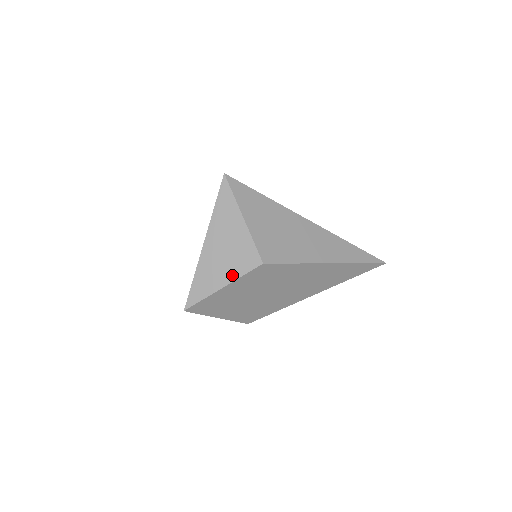
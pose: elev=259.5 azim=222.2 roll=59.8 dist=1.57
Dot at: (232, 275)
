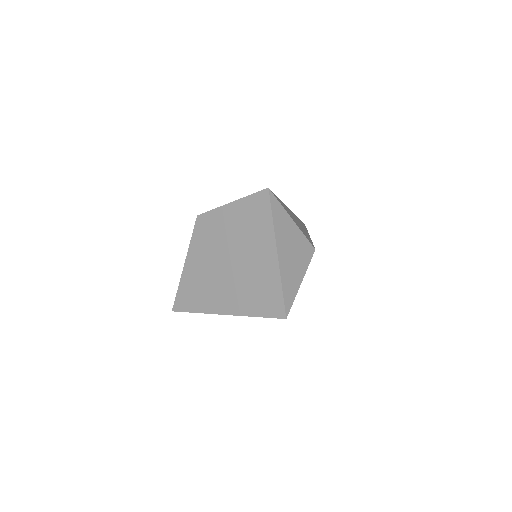
Dot at: (303, 269)
